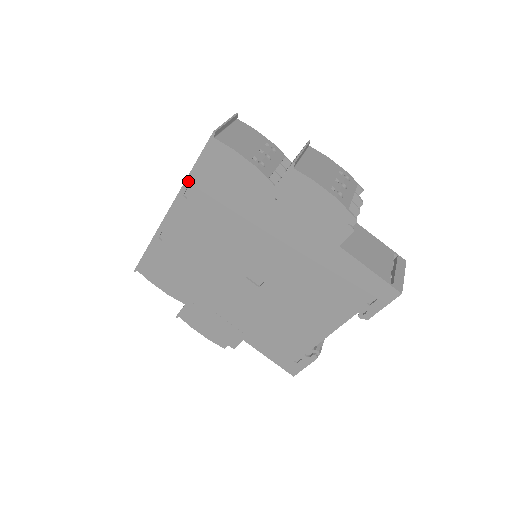
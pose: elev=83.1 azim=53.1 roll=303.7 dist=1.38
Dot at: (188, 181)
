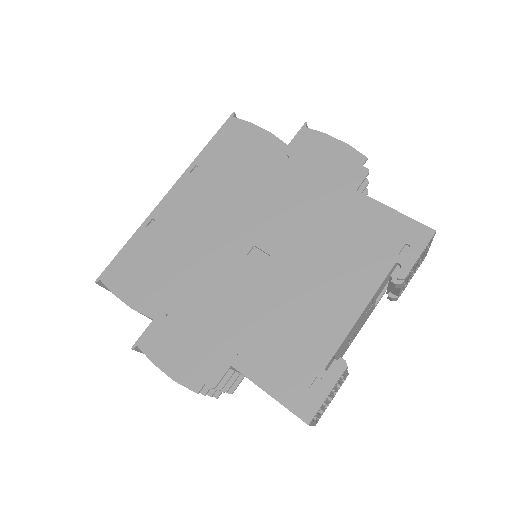
Dot at: (199, 157)
